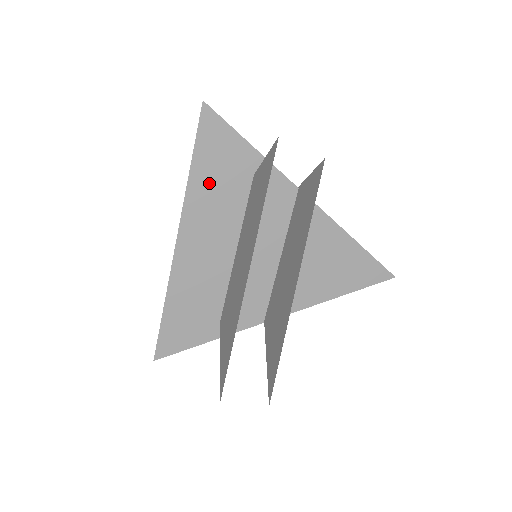
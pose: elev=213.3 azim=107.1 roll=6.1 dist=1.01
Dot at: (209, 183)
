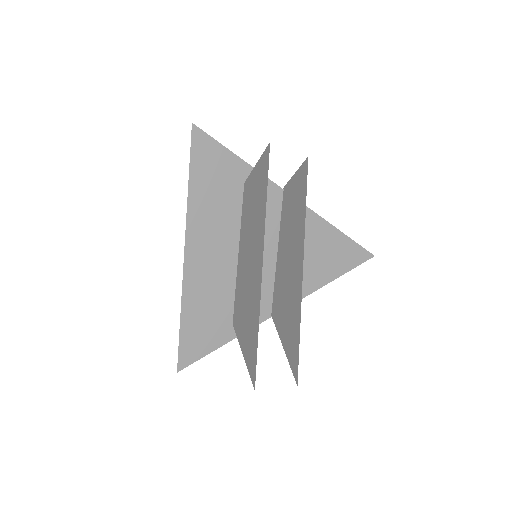
Dot at: (207, 196)
